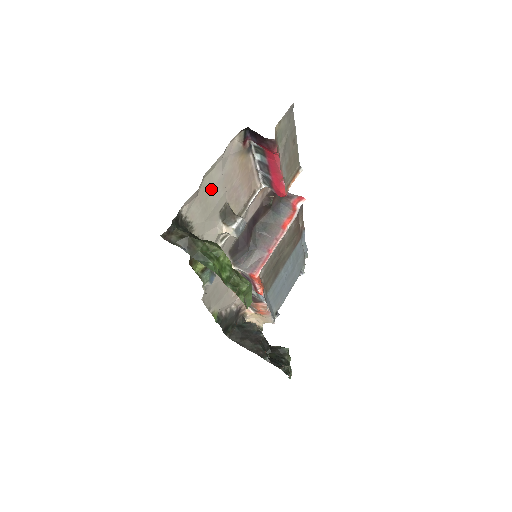
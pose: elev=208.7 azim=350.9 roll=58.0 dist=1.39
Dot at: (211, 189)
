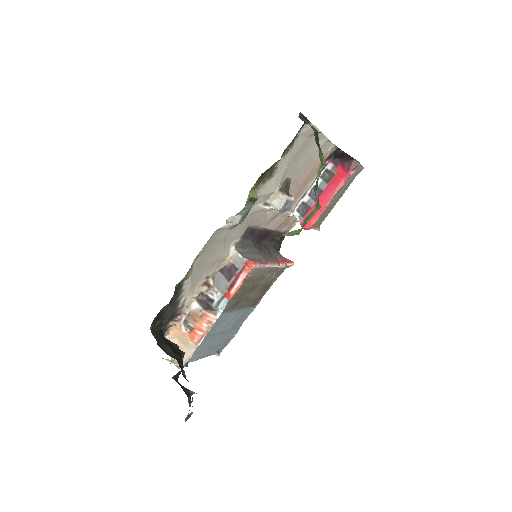
Dot at: (307, 150)
